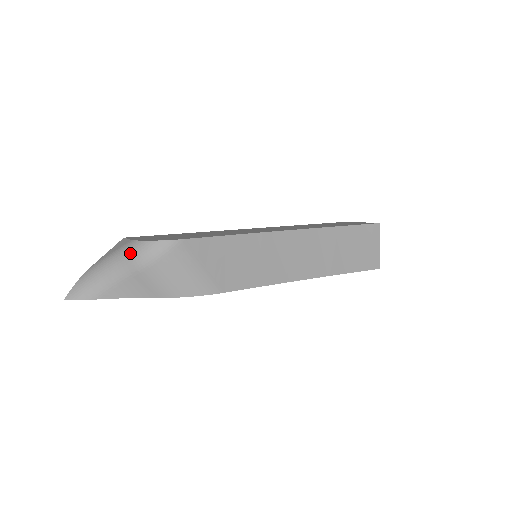
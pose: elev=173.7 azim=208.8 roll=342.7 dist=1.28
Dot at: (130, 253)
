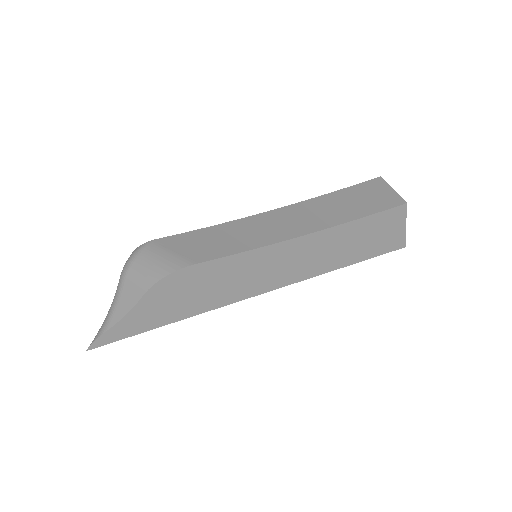
Dot at: occluded
